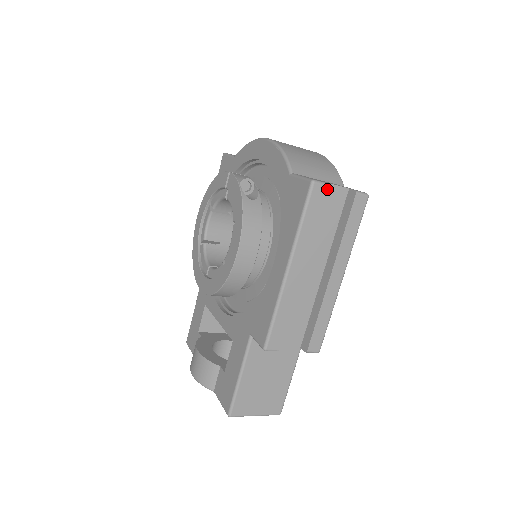
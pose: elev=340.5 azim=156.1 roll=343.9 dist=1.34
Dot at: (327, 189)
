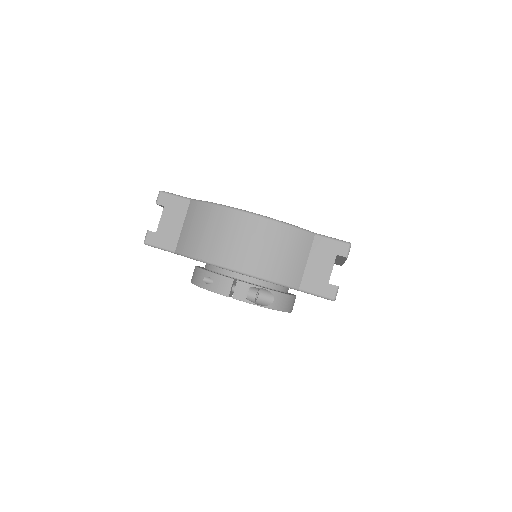
Dot at: occluded
